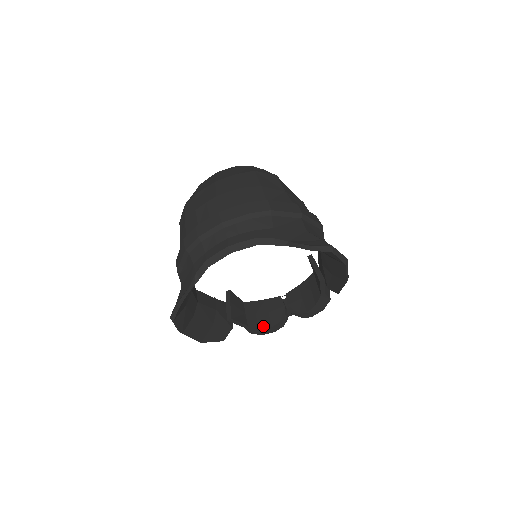
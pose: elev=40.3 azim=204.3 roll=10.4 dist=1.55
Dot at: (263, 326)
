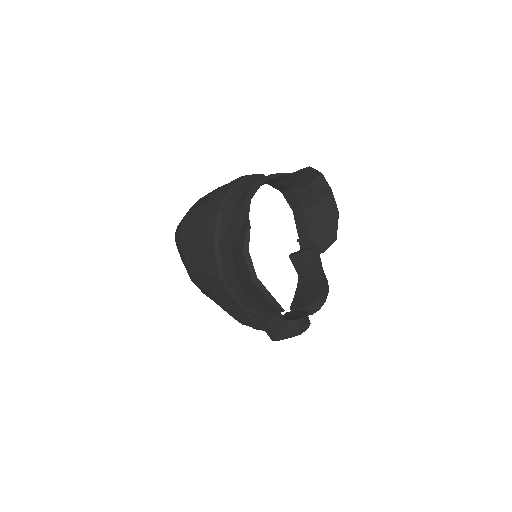
Dot at: (298, 318)
